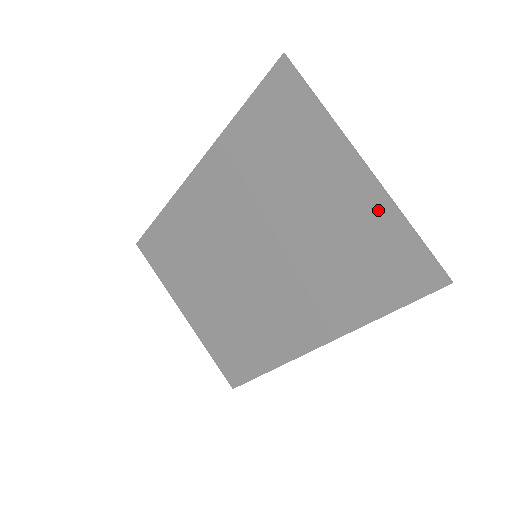
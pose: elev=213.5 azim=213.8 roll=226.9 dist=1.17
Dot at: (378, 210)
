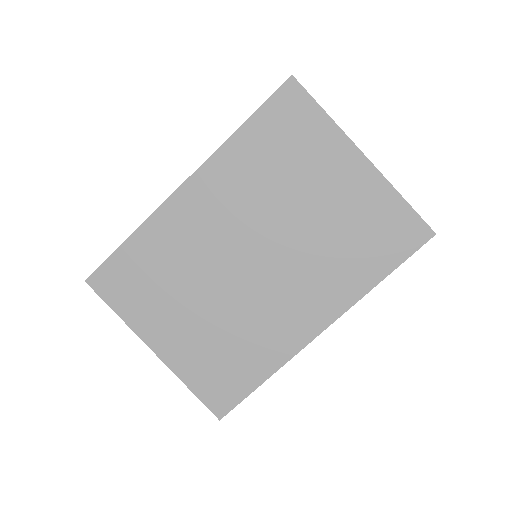
Dot at: (377, 189)
